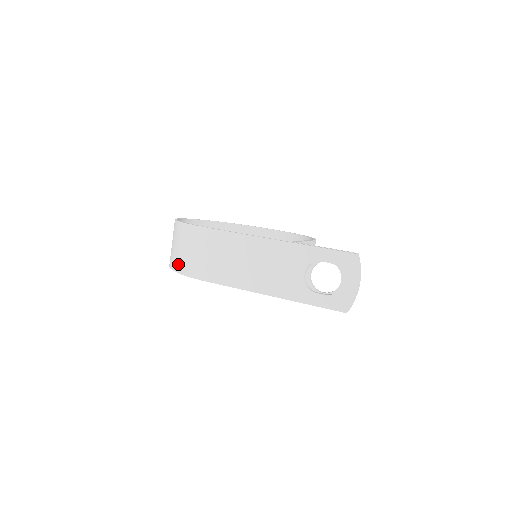
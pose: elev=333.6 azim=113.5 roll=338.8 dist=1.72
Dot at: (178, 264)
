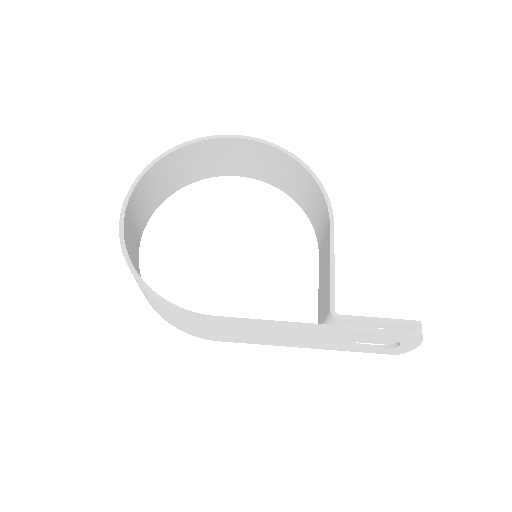
Dot at: (167, 320)
